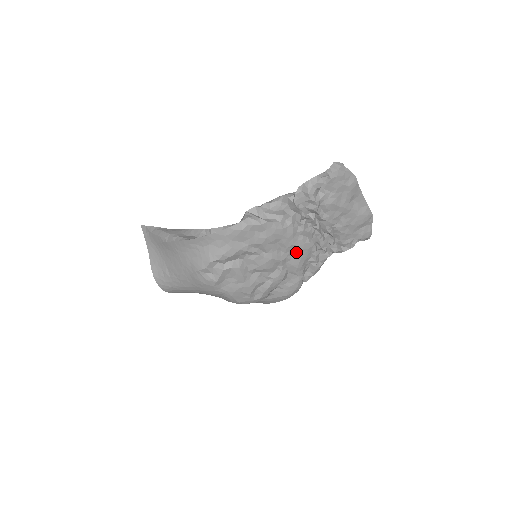
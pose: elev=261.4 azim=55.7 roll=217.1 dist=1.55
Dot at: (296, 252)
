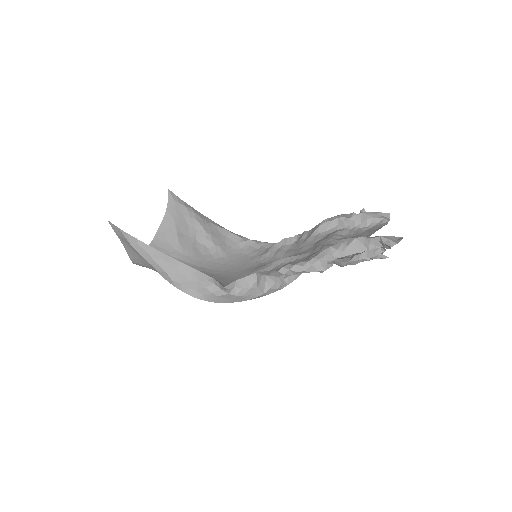
Dot at: occluded
